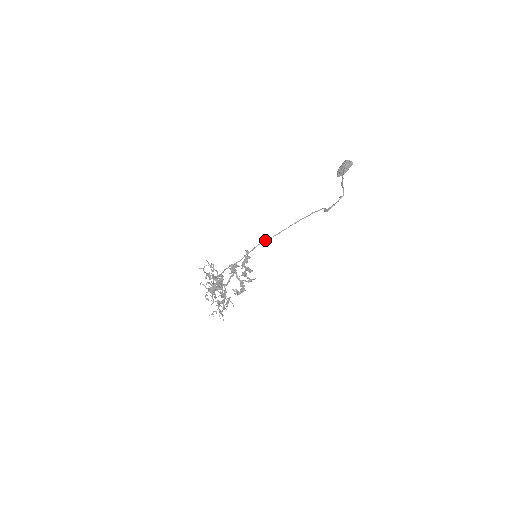
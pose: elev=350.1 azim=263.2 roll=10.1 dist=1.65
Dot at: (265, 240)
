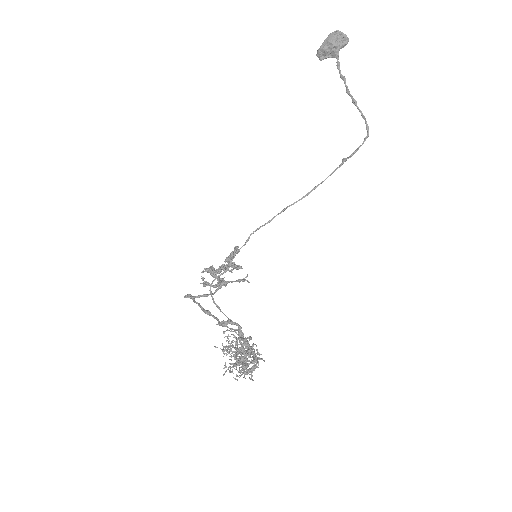
Dot at: (263, 225)
